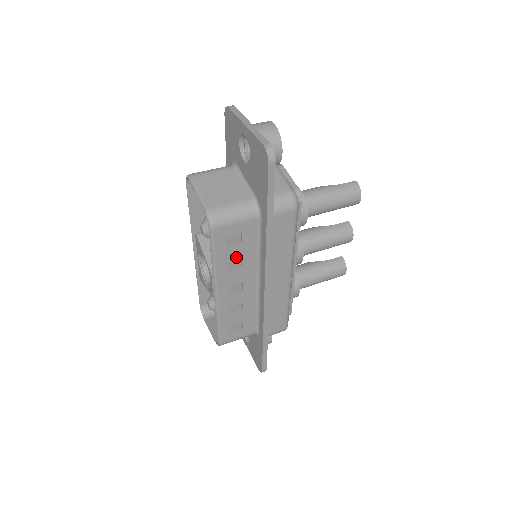
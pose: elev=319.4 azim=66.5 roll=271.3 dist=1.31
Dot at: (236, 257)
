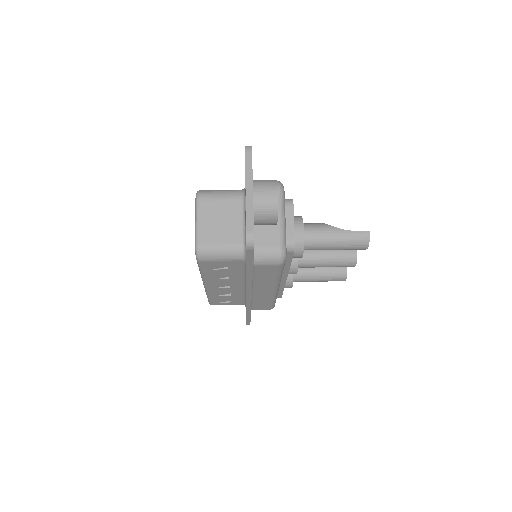
Dot at: (223, 274)
